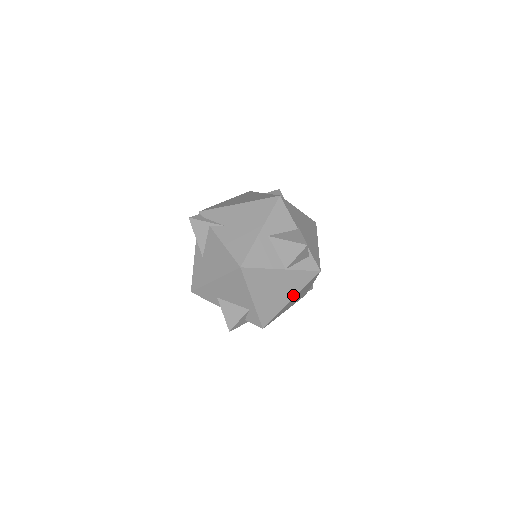
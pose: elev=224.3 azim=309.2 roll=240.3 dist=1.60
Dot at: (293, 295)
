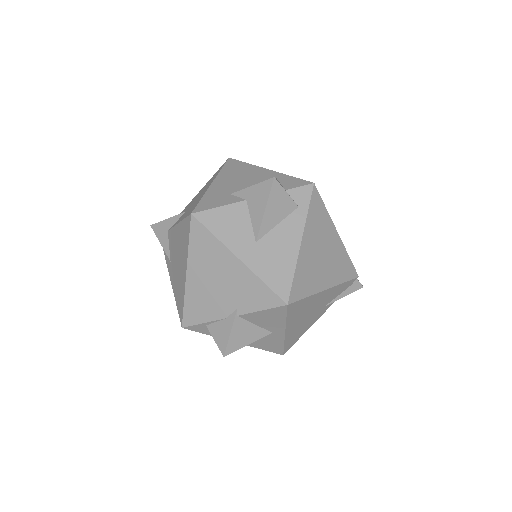
Dot at: occluded
